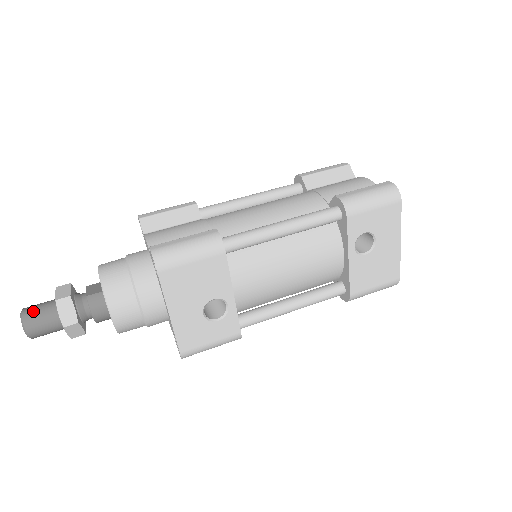
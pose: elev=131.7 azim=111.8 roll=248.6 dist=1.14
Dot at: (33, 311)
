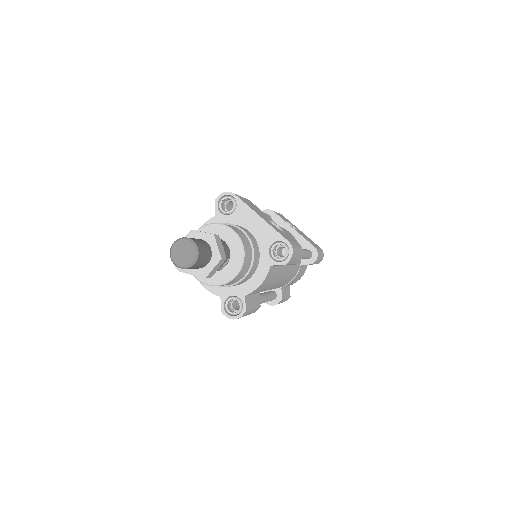
Dot at: occluded
